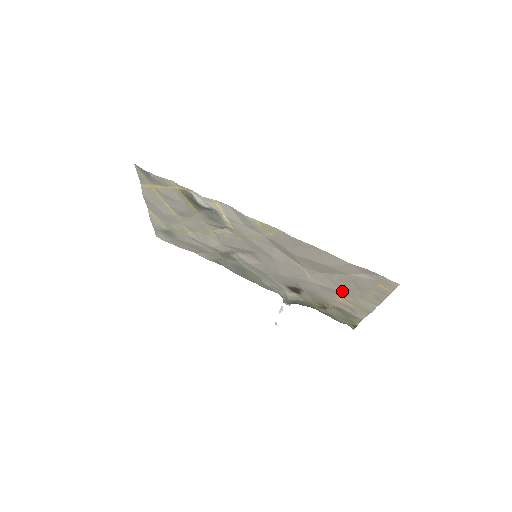
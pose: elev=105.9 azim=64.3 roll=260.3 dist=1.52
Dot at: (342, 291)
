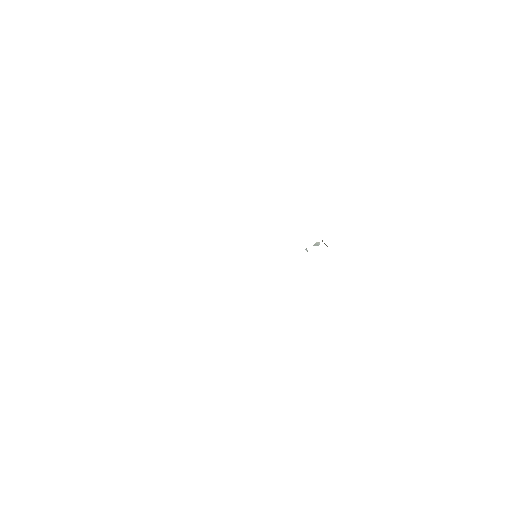
Dot at: occluded
